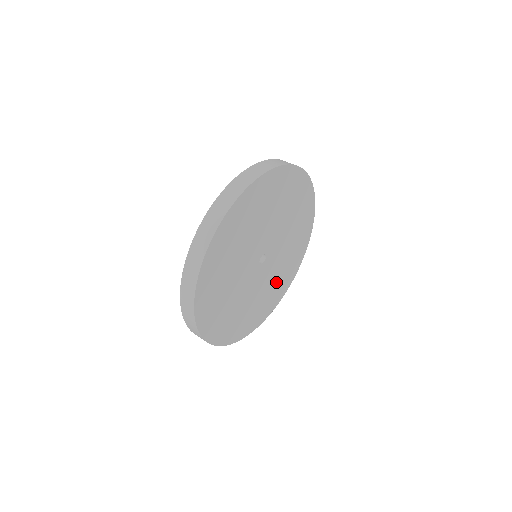
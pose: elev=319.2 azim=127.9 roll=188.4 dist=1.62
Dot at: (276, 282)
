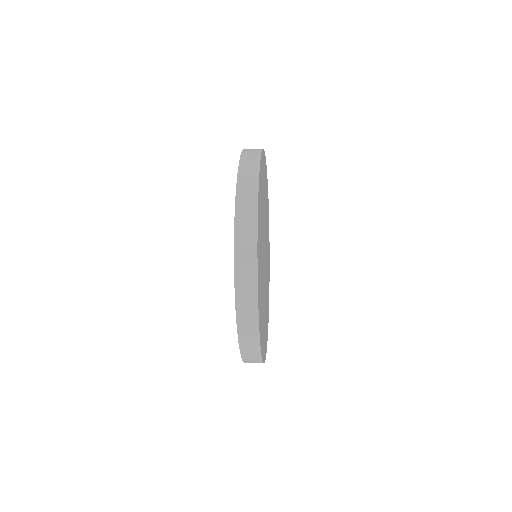
Dot at: occluded
